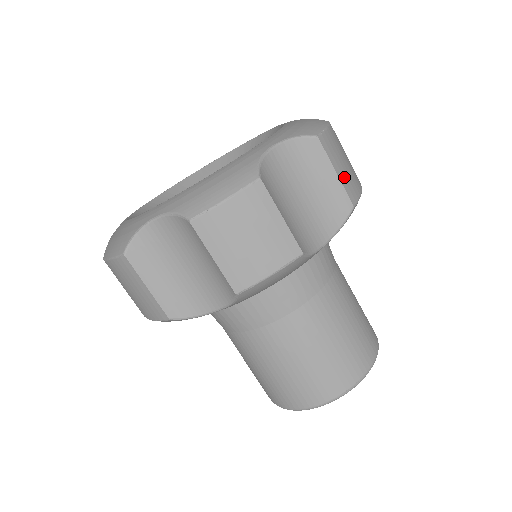
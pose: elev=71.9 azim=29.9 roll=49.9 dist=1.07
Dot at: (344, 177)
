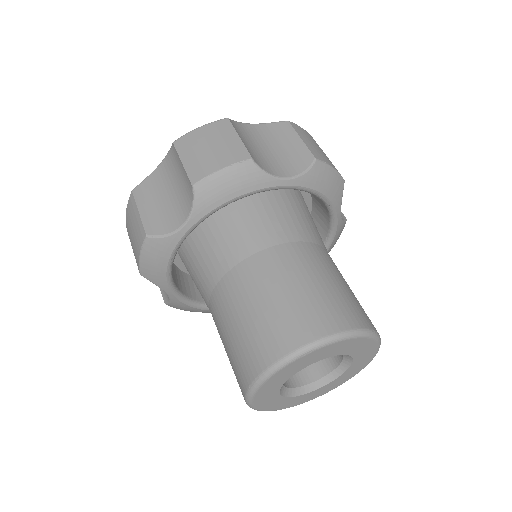
Dot at: occluded
